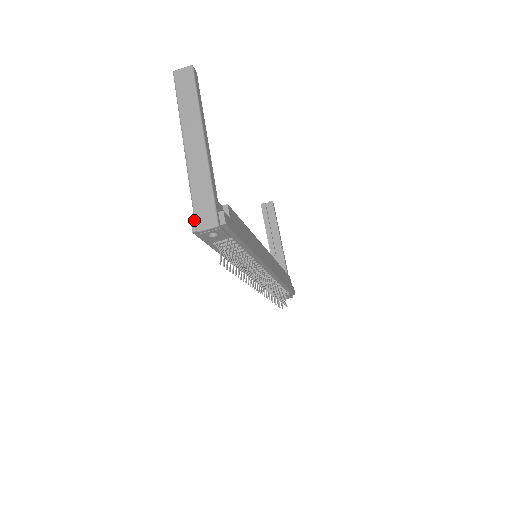
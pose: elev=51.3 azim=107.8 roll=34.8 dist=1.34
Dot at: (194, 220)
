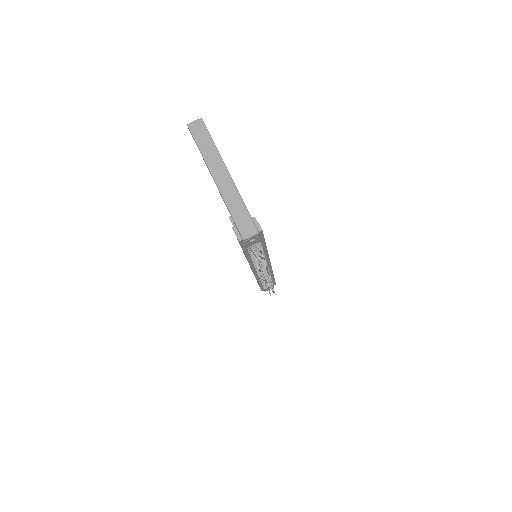
Dot at: (239, 232)
